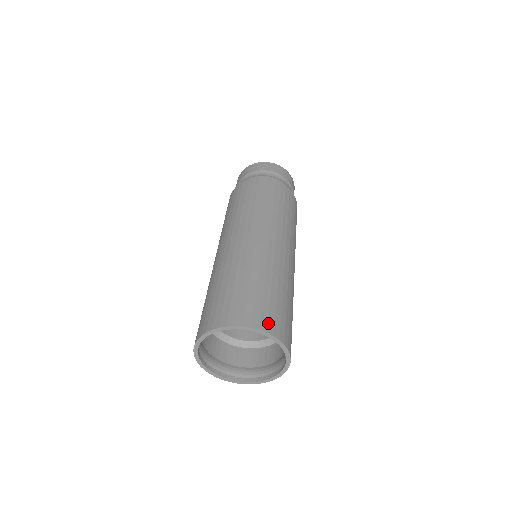
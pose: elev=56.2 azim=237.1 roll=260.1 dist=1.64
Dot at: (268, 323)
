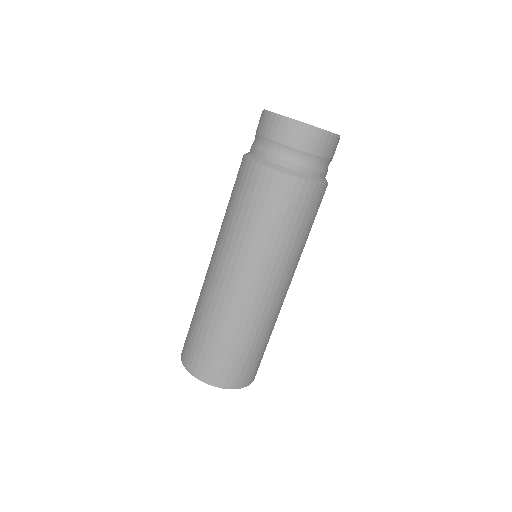
Dot at: (238, 381)
